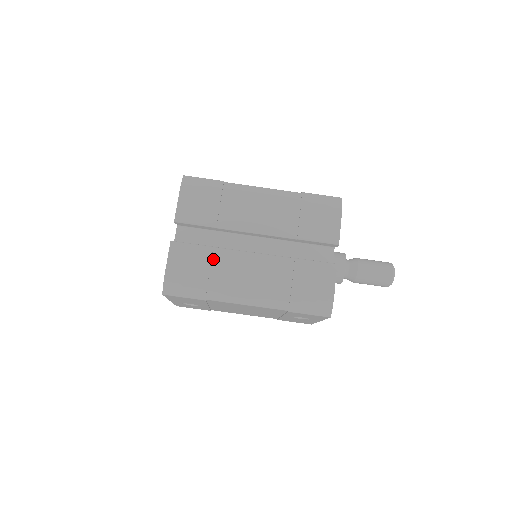
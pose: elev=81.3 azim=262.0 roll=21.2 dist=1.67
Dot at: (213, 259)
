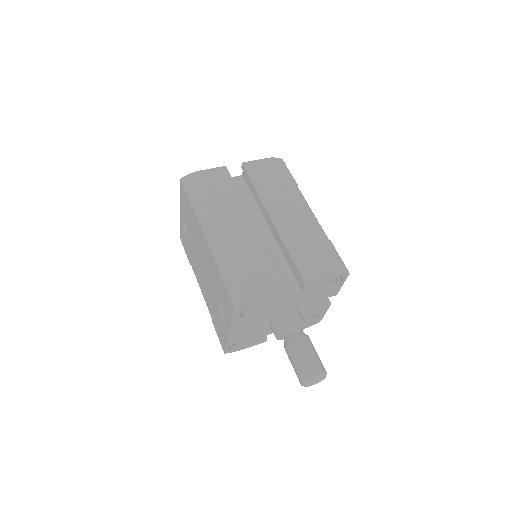
Dot at: (230, 197)
